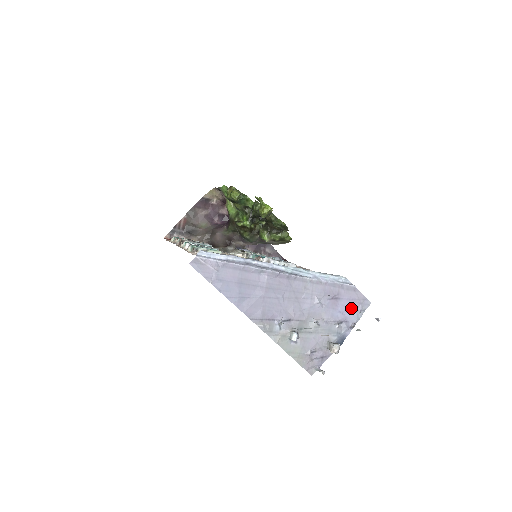
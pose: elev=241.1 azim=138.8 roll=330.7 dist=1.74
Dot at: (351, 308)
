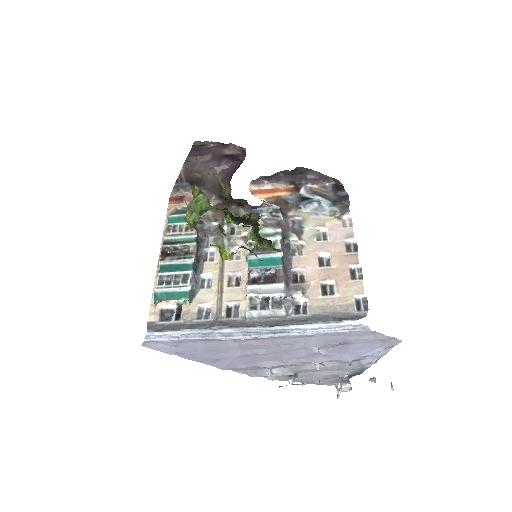
Dot at: (369, 348)
